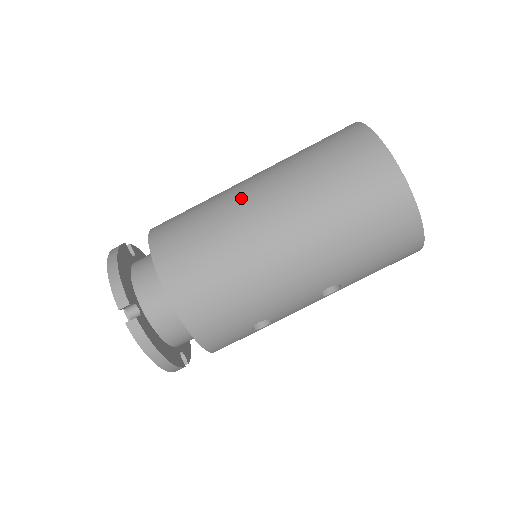
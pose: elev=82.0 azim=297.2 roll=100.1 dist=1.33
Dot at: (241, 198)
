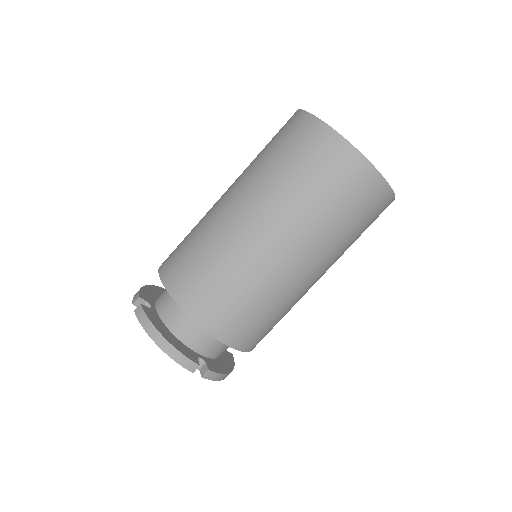
Dot at: (251, 244)
